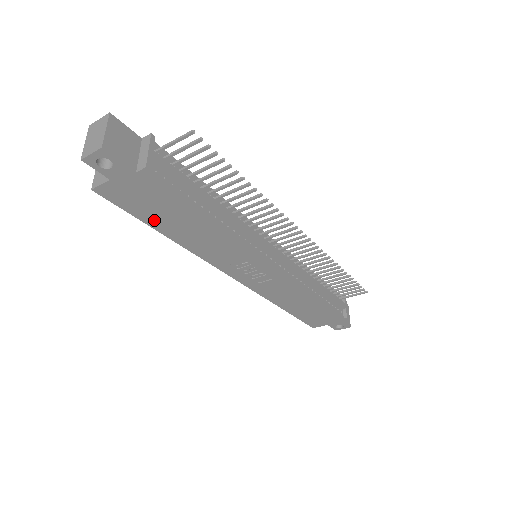
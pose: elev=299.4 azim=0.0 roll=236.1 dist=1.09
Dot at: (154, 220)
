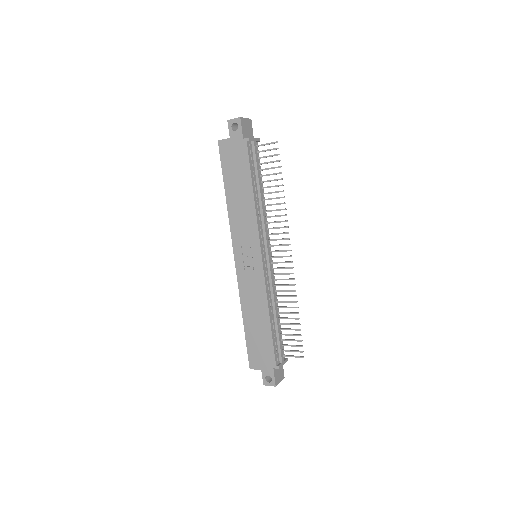
Dot at: (228, 177)
